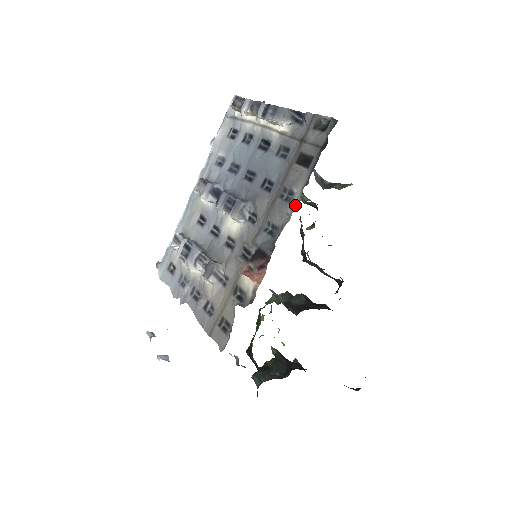
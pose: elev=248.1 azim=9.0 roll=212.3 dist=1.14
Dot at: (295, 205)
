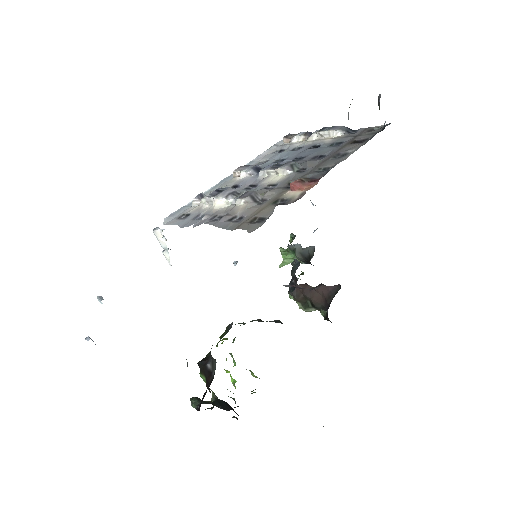
Dot at: (352, 153)
